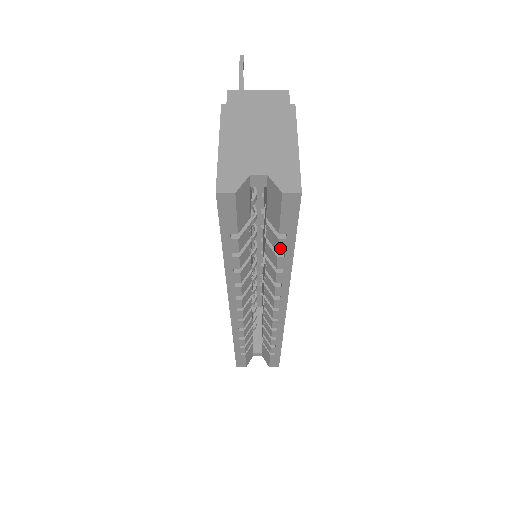
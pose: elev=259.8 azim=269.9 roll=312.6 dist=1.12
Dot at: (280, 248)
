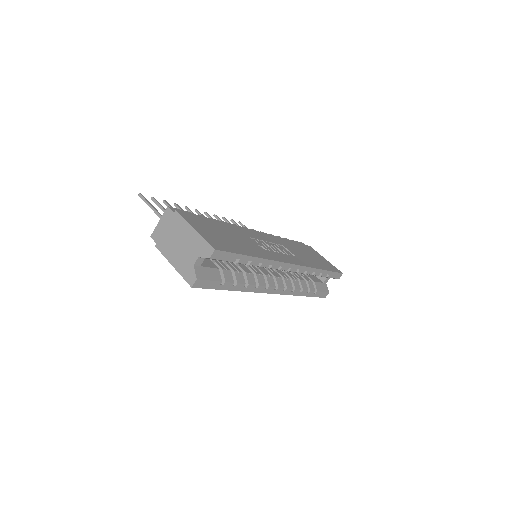
Dot at: (244, 263)
